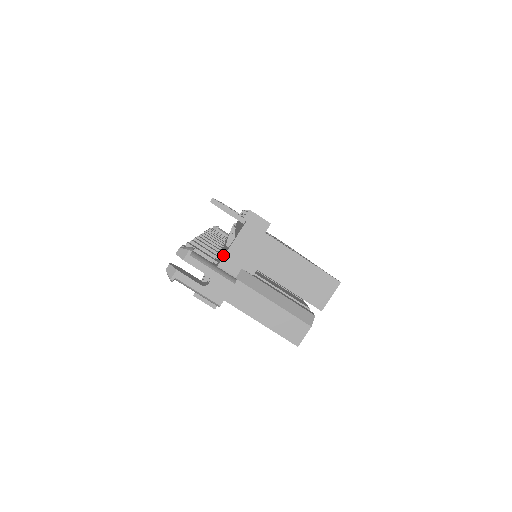
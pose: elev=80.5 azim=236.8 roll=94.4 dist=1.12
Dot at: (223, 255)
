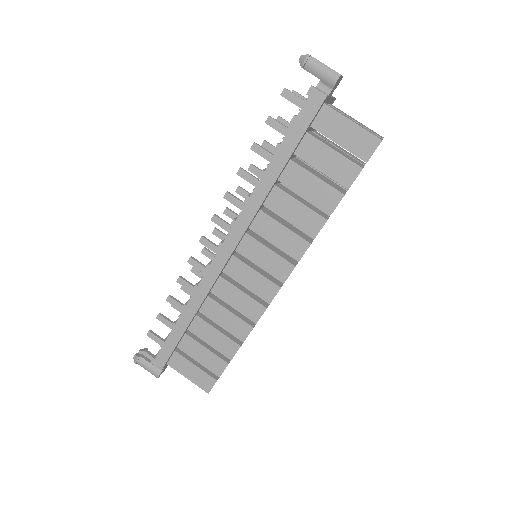
Dot at: occluded
